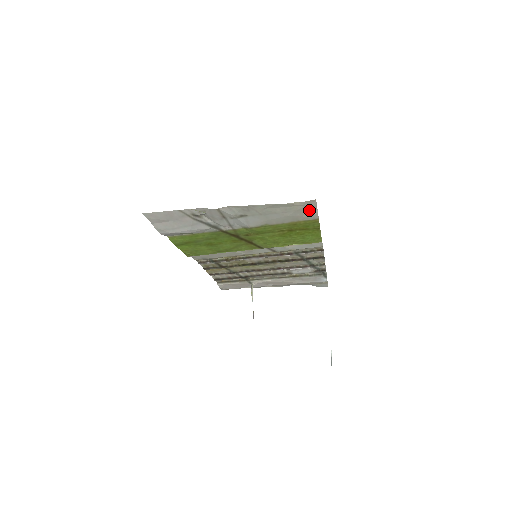
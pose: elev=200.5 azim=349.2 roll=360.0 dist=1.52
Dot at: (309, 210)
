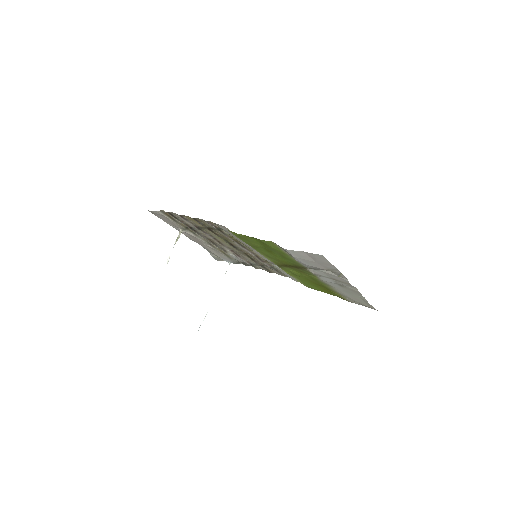
Dot at: (361, 304)
